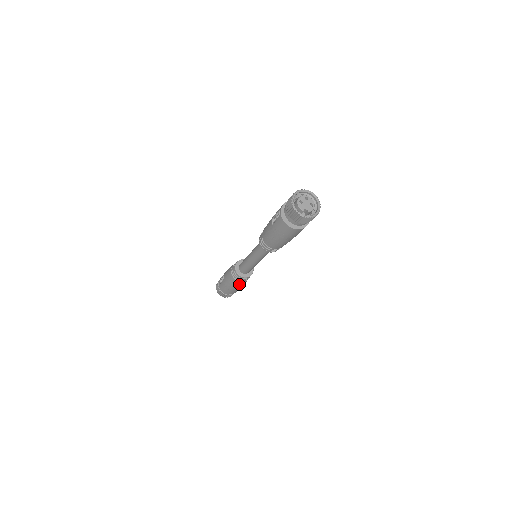
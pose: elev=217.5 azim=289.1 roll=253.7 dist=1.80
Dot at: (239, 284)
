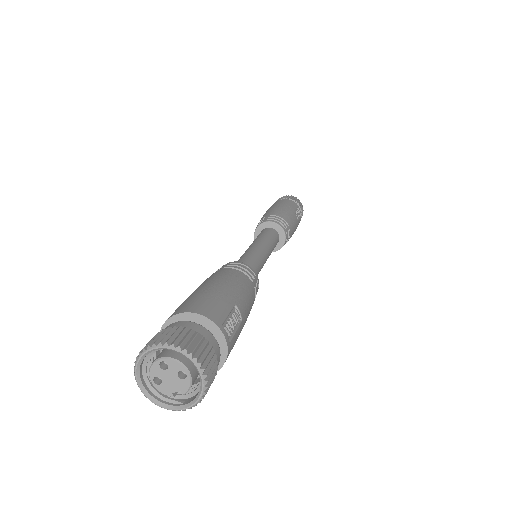
Dot at: occluded
